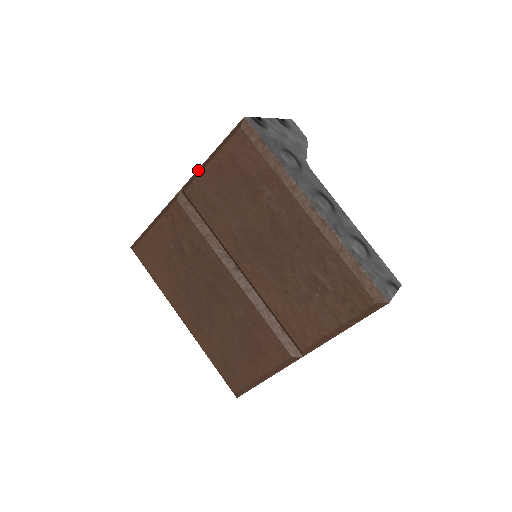
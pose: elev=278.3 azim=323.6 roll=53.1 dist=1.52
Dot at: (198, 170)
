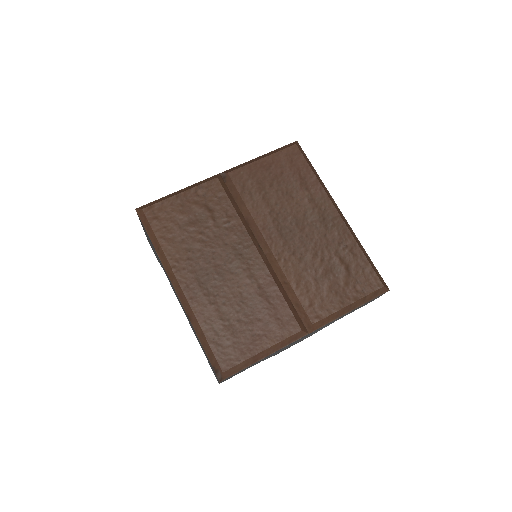
Dot at: (245, 163)
